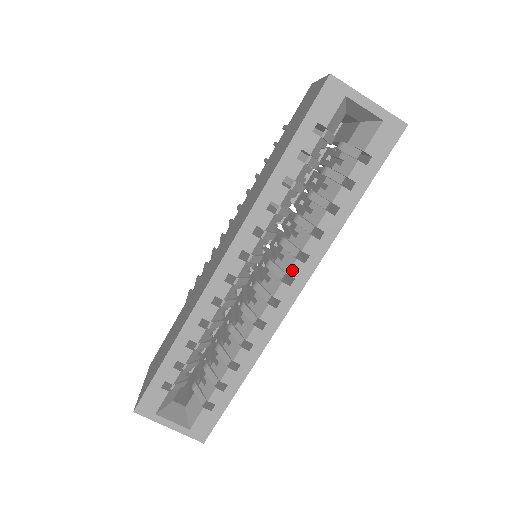
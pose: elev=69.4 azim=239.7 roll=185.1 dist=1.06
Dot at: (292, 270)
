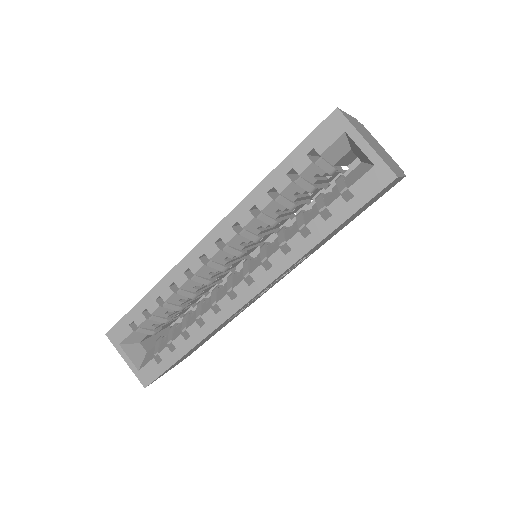
Dot at: (254, 272)
